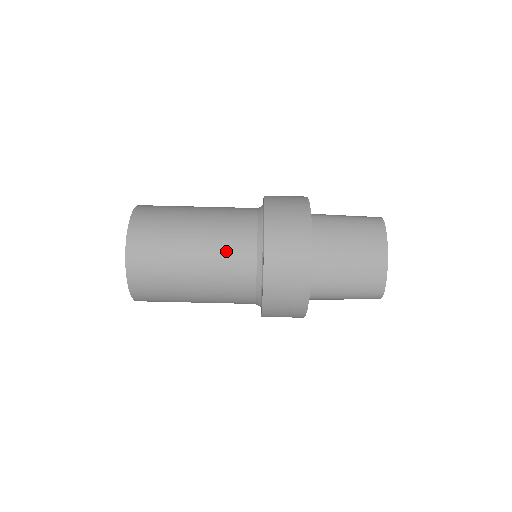
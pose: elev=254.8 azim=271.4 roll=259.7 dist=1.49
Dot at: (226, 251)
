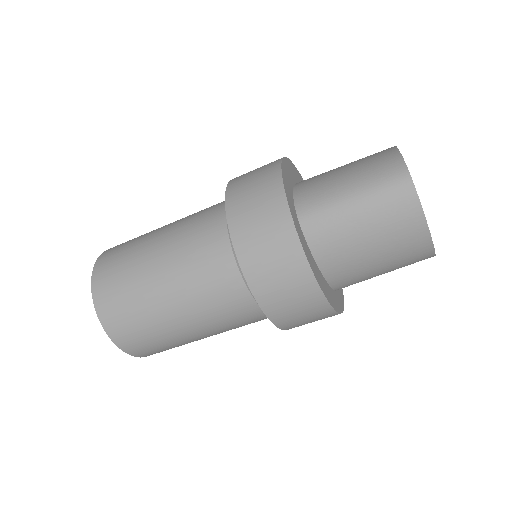
Dot at: (223, 316)
